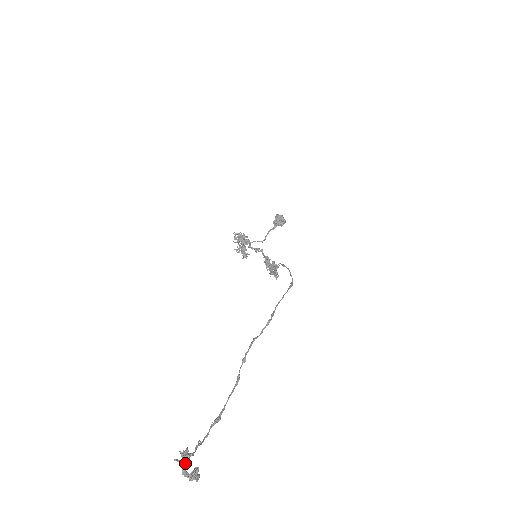
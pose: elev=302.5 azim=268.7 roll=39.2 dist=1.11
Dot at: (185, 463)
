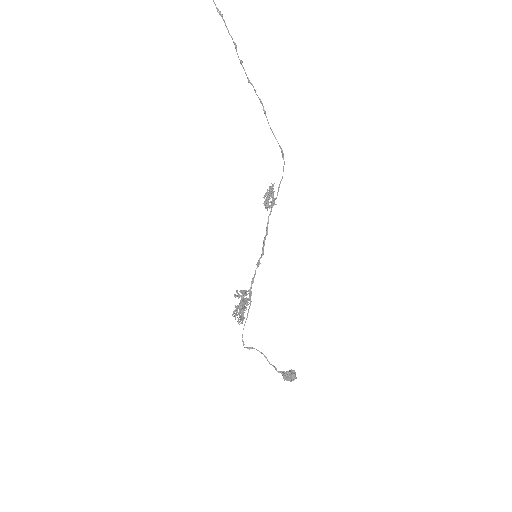
Dot at: out of frame
